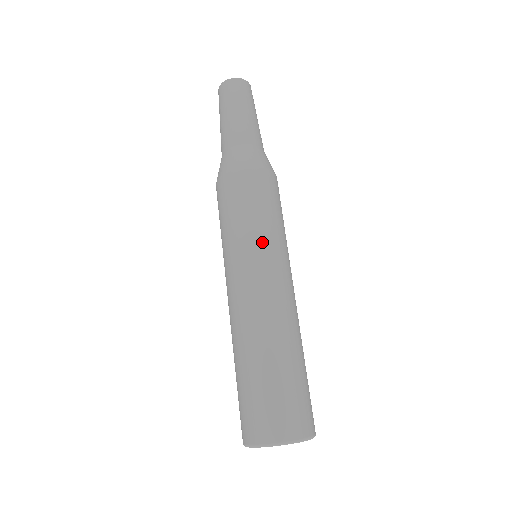
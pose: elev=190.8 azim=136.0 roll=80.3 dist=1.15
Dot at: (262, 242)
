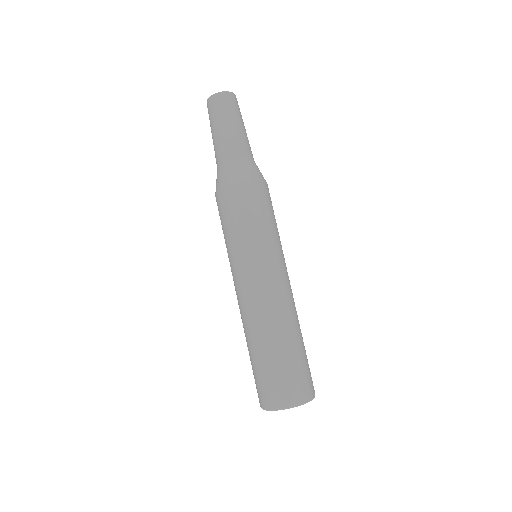
Dot at: (256, 250)
